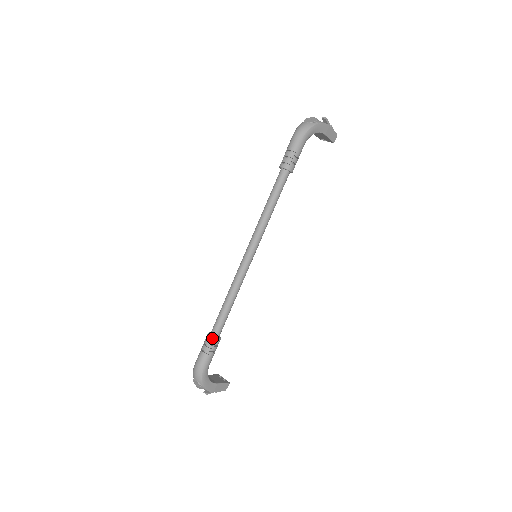
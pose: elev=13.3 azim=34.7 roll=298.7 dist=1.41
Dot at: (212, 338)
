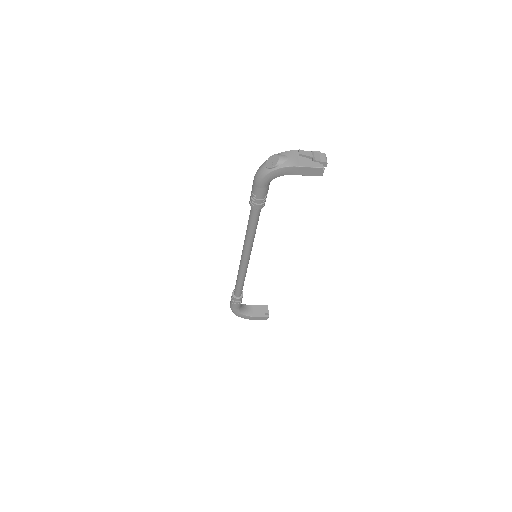
Dot at: (233, 296)
